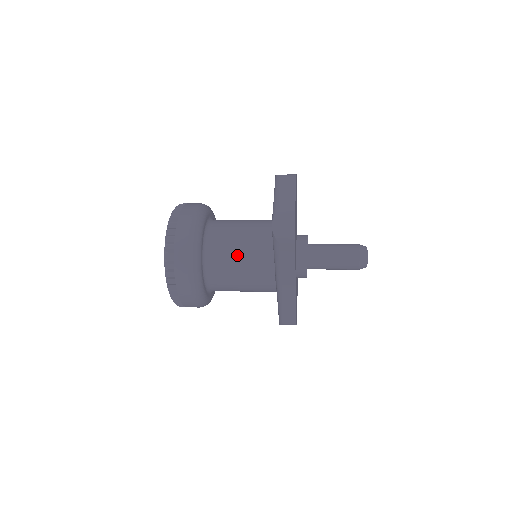
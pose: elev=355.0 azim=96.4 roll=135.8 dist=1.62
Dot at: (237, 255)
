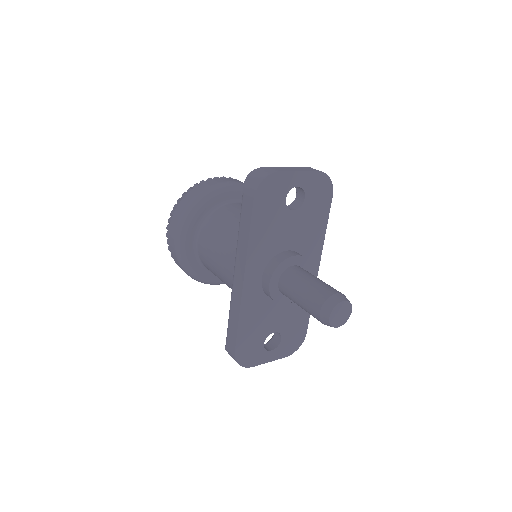
Dot at: (230, 222)
